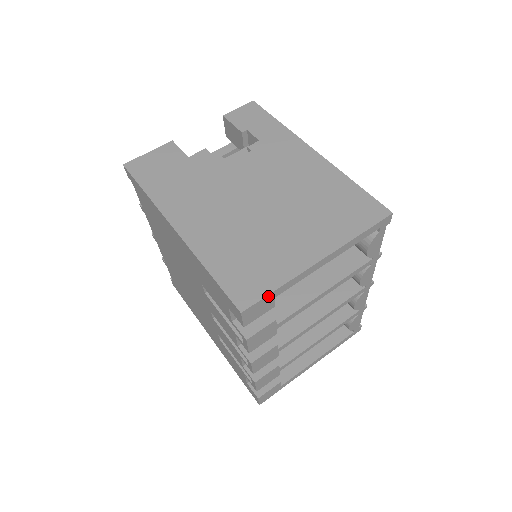
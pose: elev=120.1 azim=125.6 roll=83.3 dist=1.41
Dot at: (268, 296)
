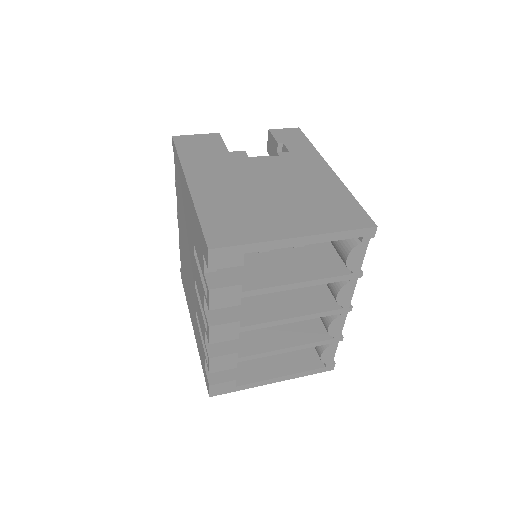
Dot at: (238, 247)
